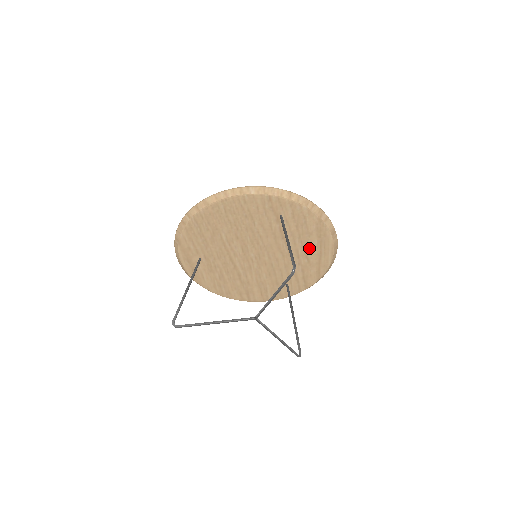
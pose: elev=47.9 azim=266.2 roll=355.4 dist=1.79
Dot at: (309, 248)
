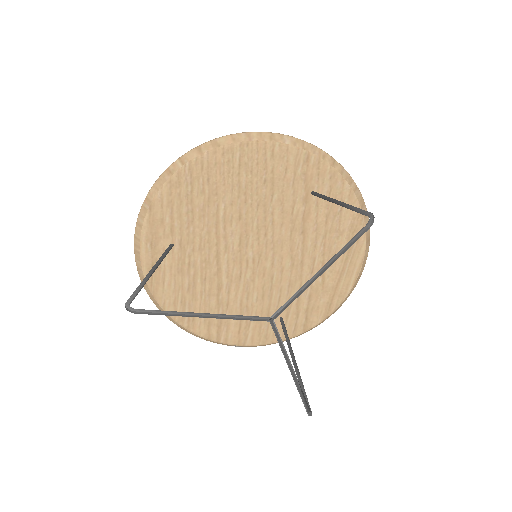
Dot at: occluded
